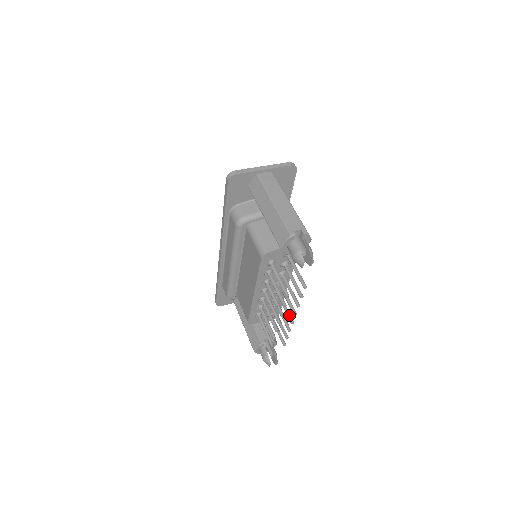
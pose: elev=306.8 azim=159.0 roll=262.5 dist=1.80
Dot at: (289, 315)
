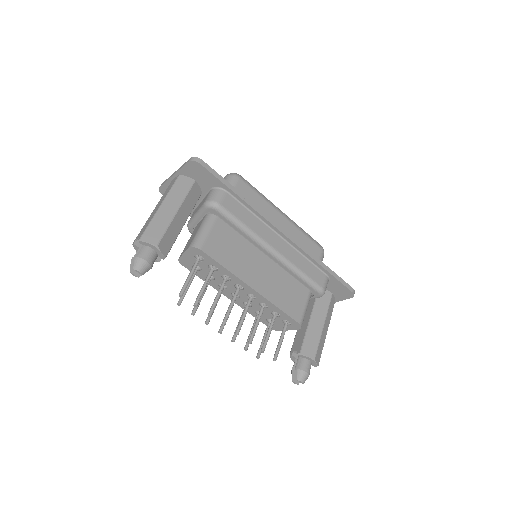
Dot at: (238, 325)
